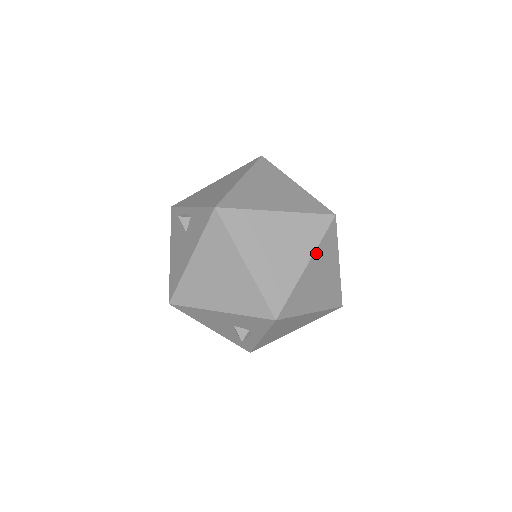
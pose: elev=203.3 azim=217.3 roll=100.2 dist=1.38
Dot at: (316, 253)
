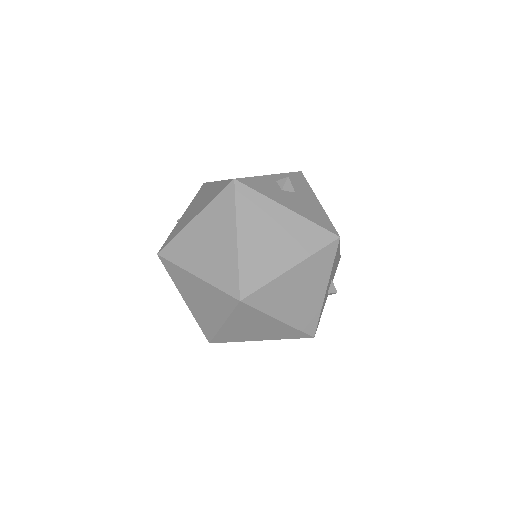
Dot at: (231, 319)
